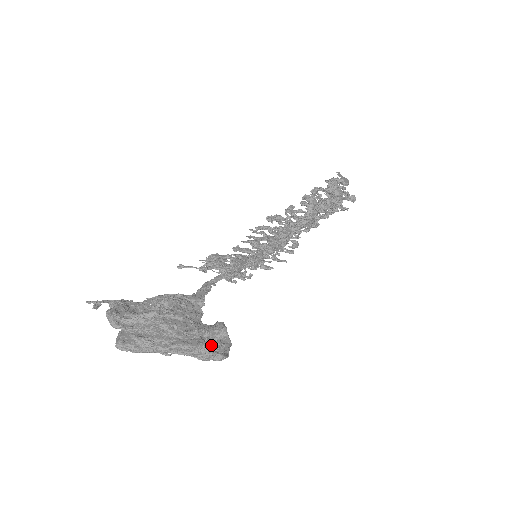
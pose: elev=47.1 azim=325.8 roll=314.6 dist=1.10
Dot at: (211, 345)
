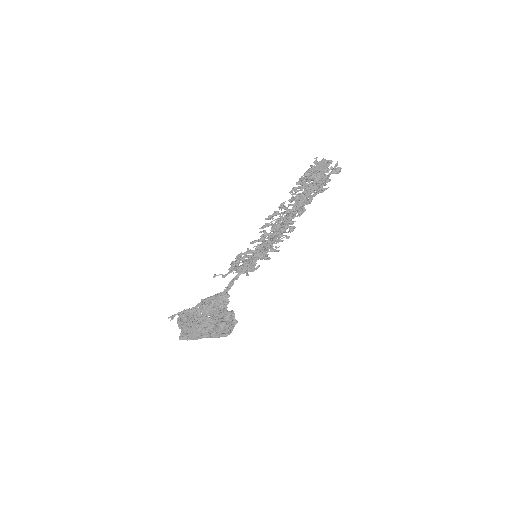
Dot at: (225, 326)
